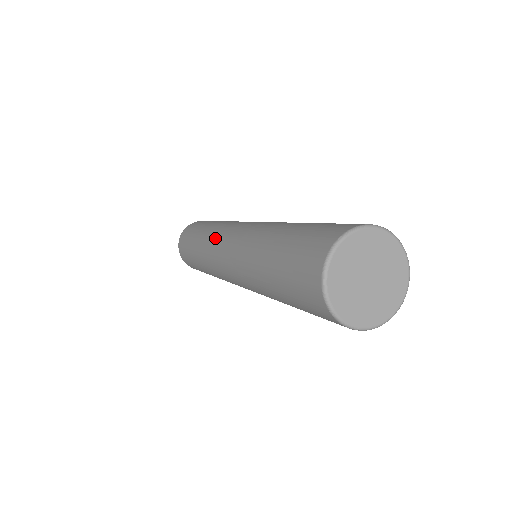
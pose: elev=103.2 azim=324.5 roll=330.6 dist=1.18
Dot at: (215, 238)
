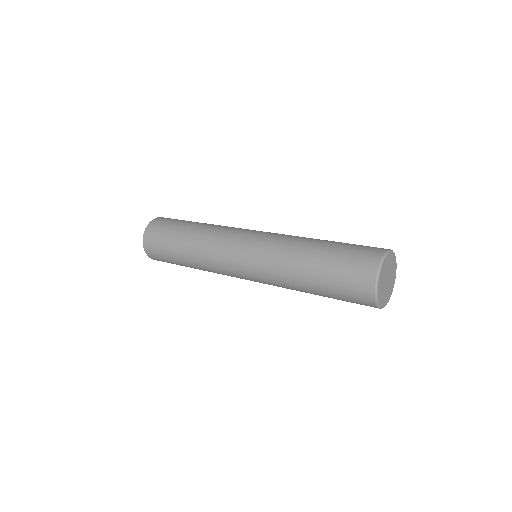
Dot at: (220, 244)
